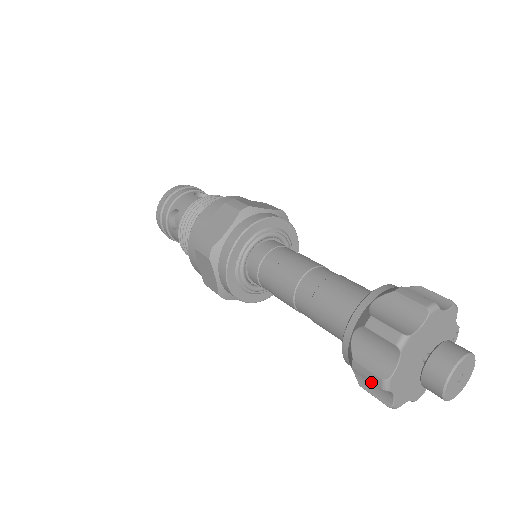
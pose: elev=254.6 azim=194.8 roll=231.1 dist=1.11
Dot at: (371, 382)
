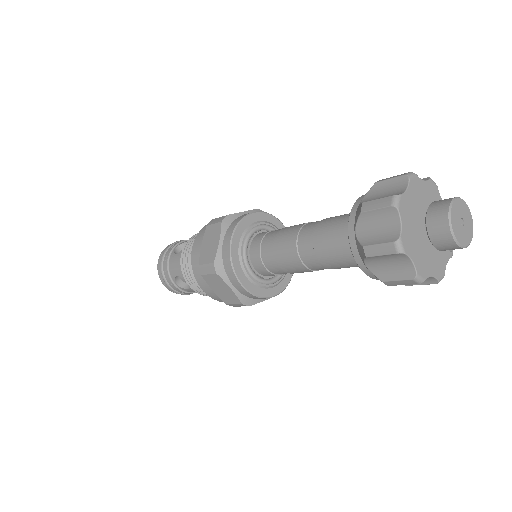
Dot at: (377, 232)
